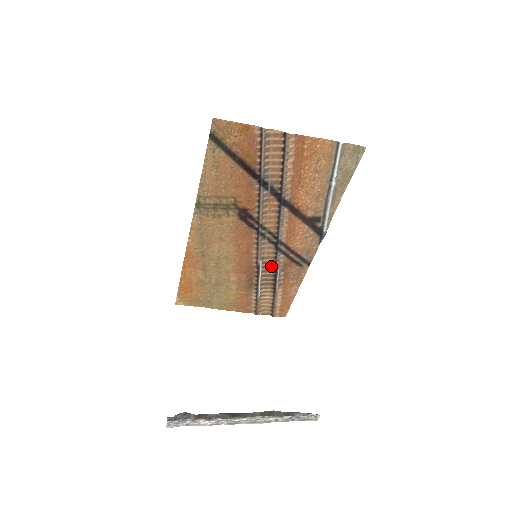
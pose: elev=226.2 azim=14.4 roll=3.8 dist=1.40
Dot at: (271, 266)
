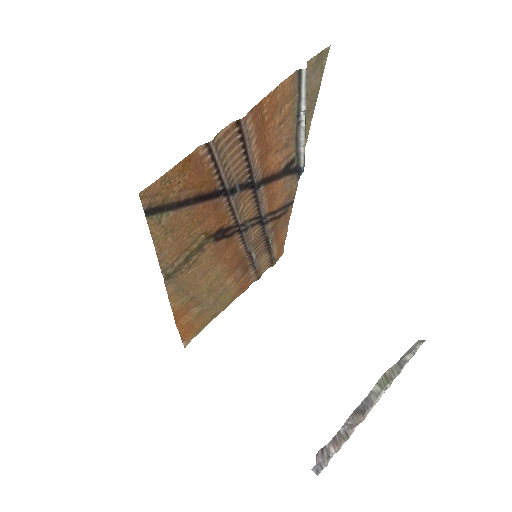
Dot at: (260, 239)
